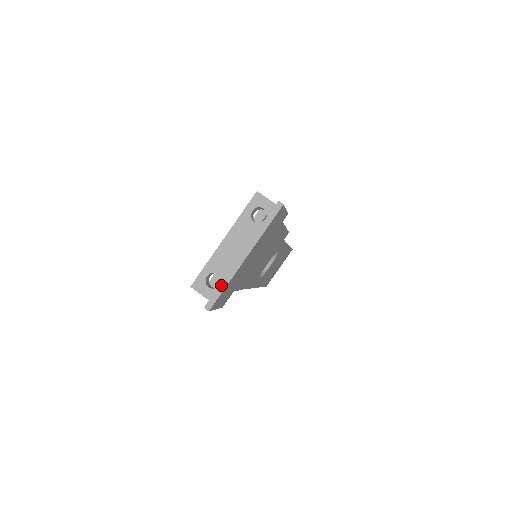
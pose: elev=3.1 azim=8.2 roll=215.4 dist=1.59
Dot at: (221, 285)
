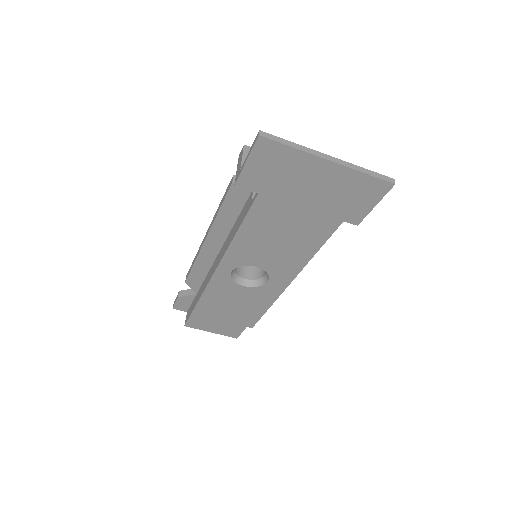
Dot at: (291, 142)
